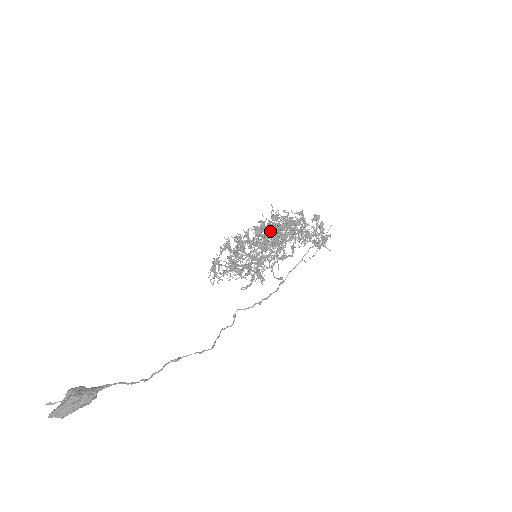
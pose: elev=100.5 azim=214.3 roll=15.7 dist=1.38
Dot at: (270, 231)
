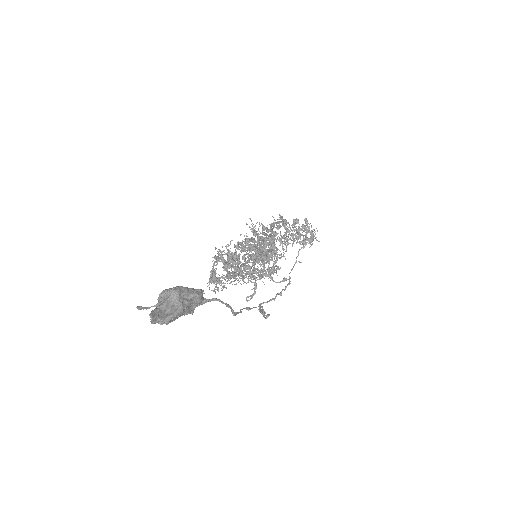
Dot at: occluded
